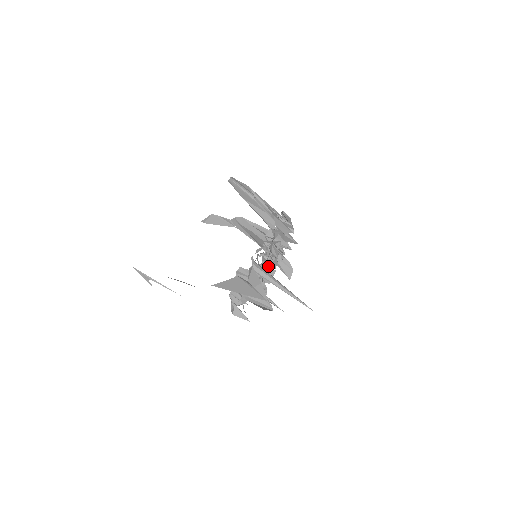
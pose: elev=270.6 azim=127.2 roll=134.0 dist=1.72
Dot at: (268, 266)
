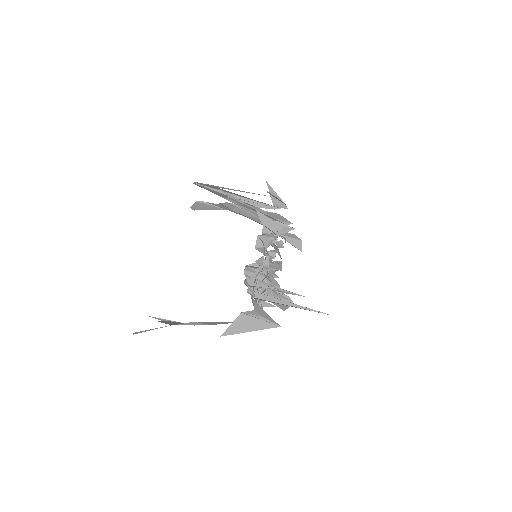
Dot at: occluded
